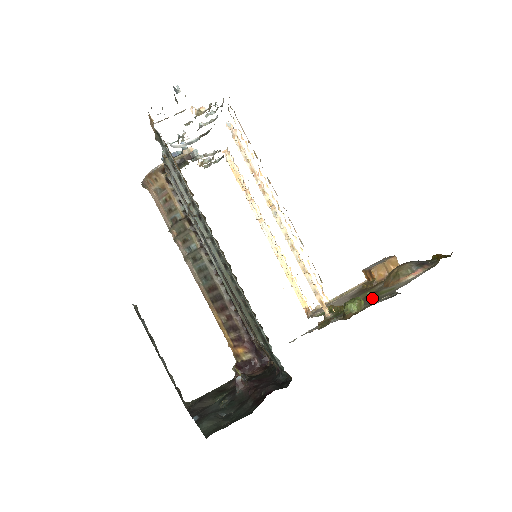
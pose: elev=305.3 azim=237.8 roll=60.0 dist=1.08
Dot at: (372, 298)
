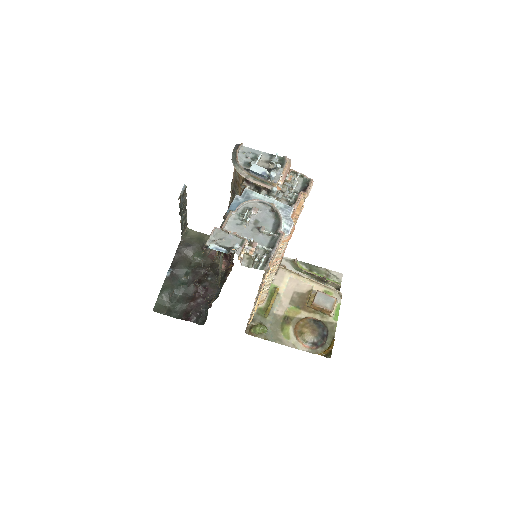
Dot at: (278, 328)
